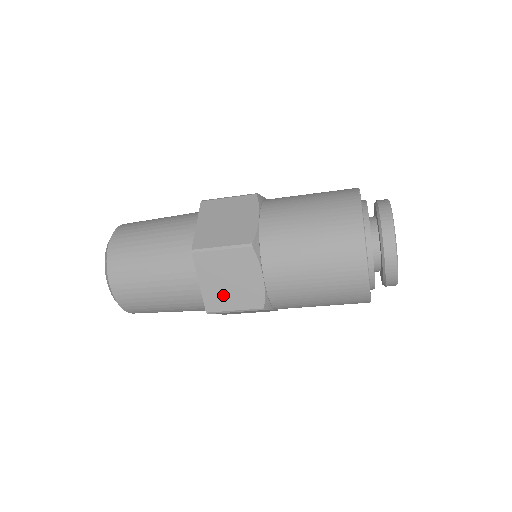
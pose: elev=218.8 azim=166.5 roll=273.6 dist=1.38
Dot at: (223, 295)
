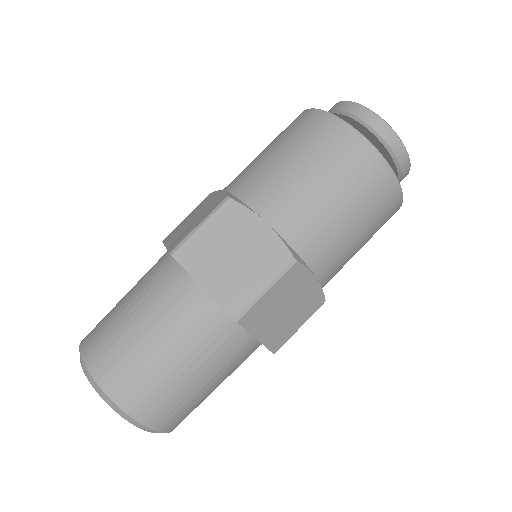
Dot at: (284, 326)
